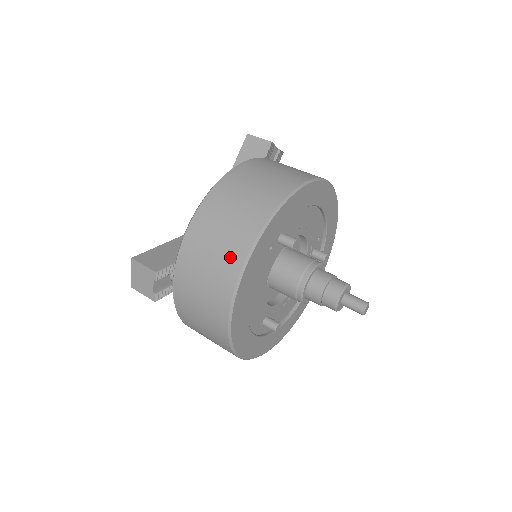
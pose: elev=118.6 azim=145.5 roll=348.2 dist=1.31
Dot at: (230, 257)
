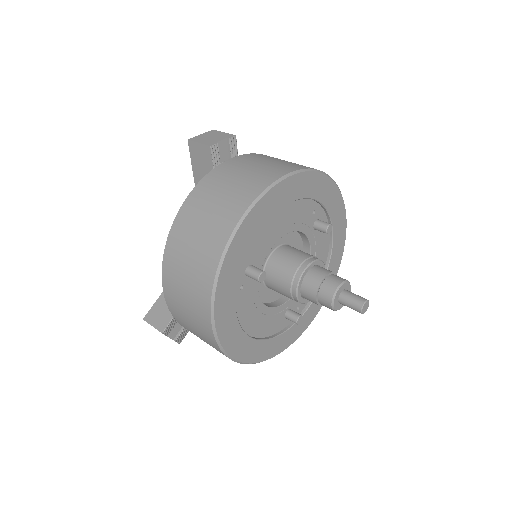
Dot at: (201, 323)
